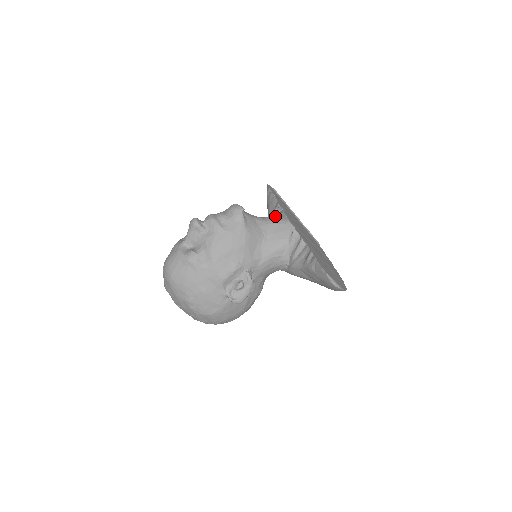
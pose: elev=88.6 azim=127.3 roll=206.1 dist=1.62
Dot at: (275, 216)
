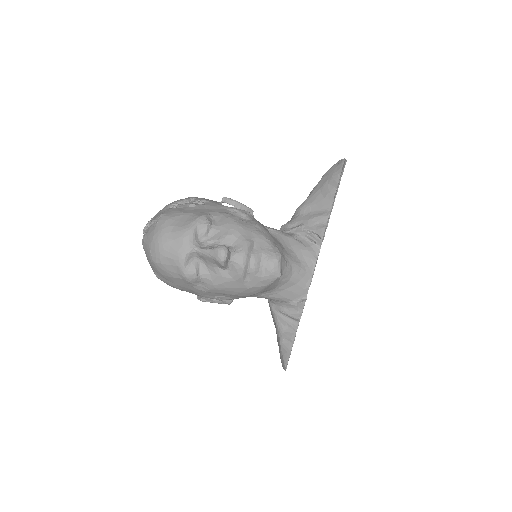
Dot at: (305, 266)
